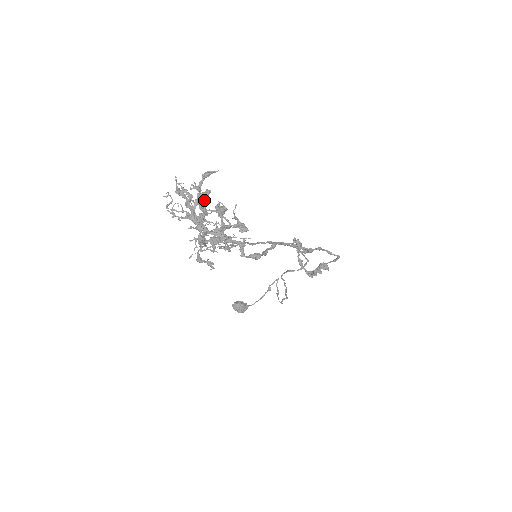
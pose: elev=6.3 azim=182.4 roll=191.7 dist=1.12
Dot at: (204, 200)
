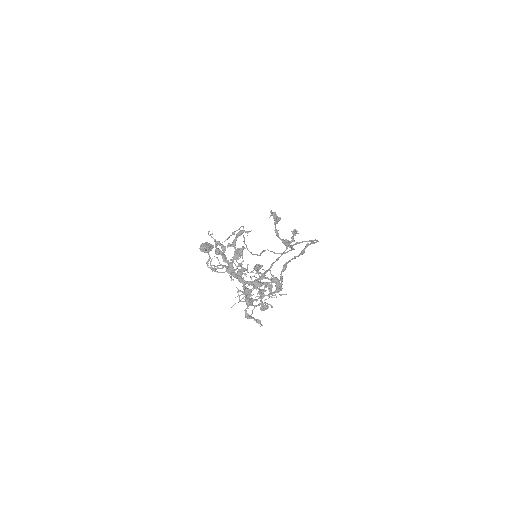
Dot at: (247, 266)
